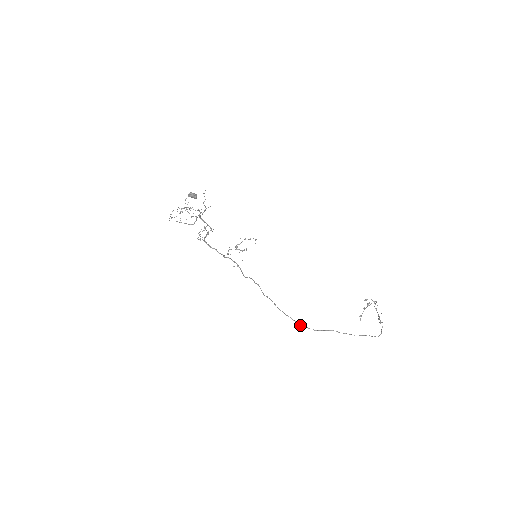
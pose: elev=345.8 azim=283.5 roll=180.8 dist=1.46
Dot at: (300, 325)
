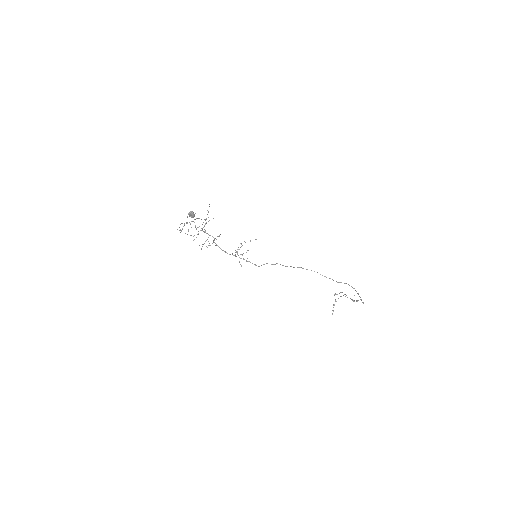
Dot at: occluded
